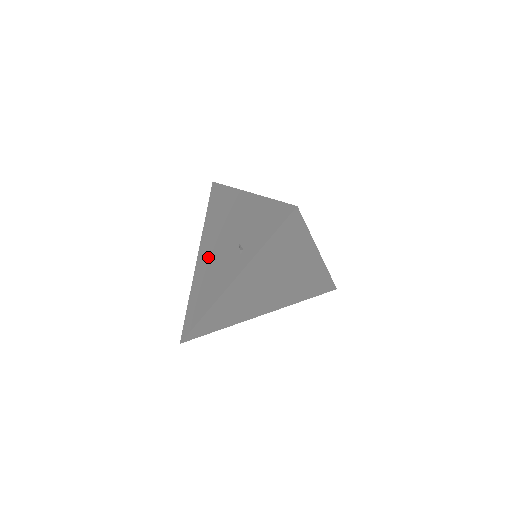
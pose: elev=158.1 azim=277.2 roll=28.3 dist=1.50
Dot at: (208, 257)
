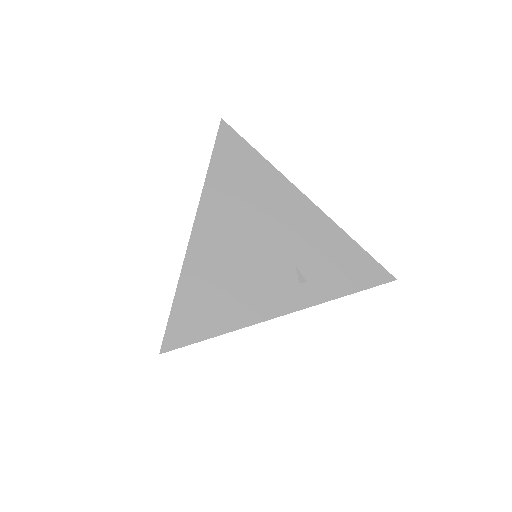
Dot at: (224, 247)
